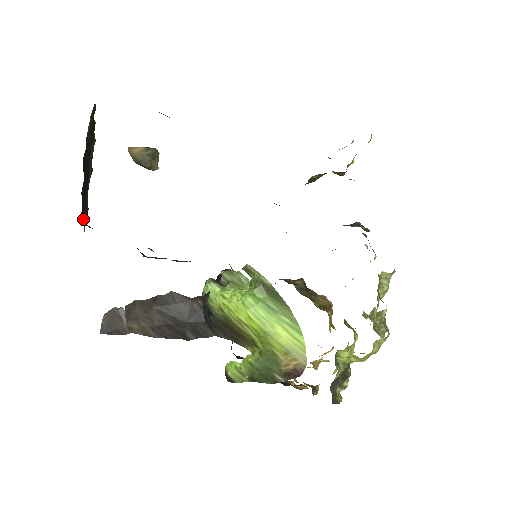
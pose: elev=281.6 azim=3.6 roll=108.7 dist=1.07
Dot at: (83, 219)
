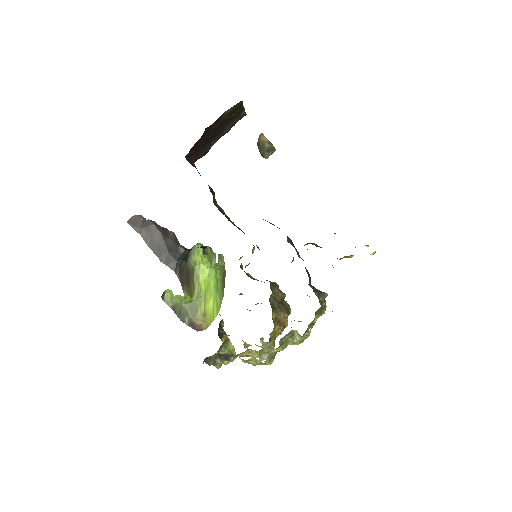
Dot at: (198, 155)
